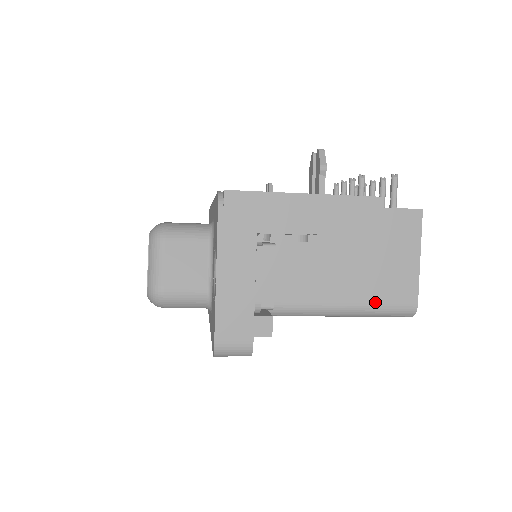
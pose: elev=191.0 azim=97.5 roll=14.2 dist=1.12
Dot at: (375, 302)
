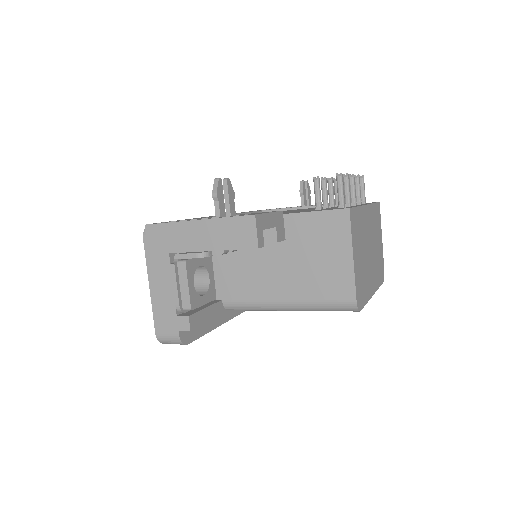
Dot at: (315, 299)
